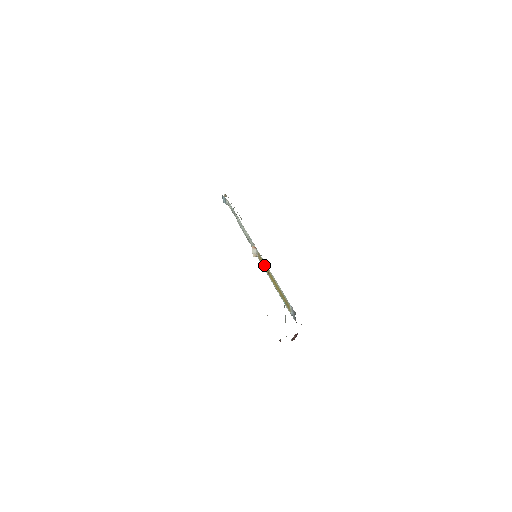
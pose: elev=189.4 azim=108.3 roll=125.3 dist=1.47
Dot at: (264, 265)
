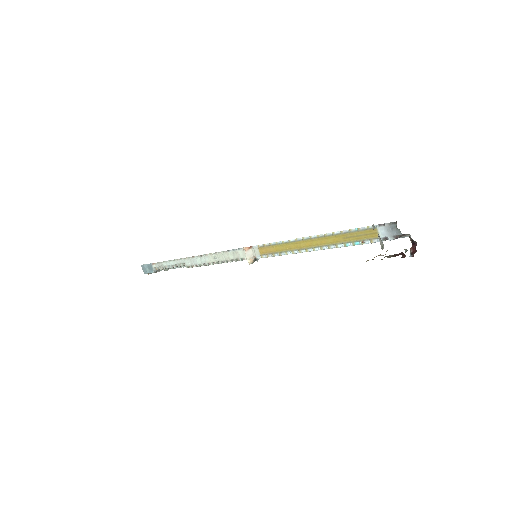
Dot at: (281, 247)
